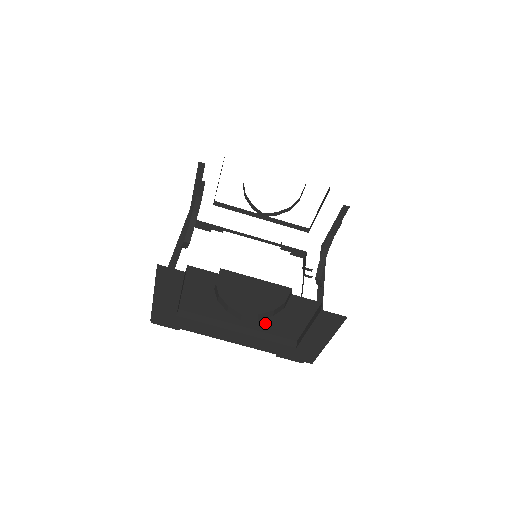
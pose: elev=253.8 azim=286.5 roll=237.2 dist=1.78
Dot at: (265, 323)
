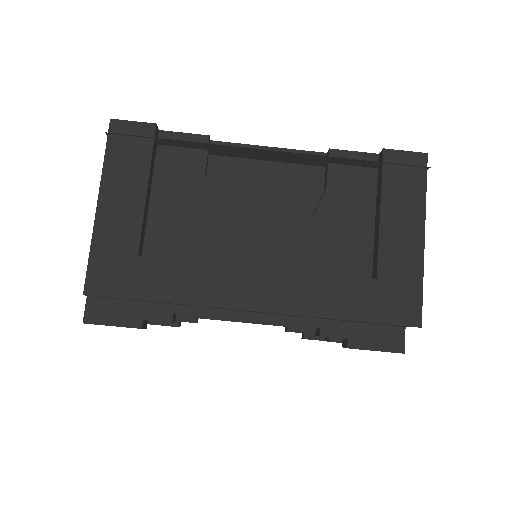
Dot at: (304, 244)
